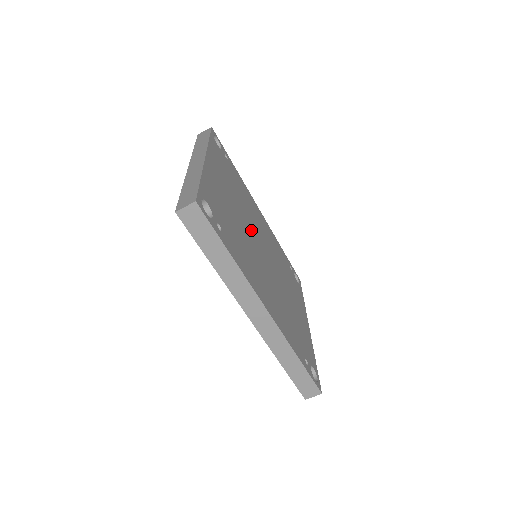
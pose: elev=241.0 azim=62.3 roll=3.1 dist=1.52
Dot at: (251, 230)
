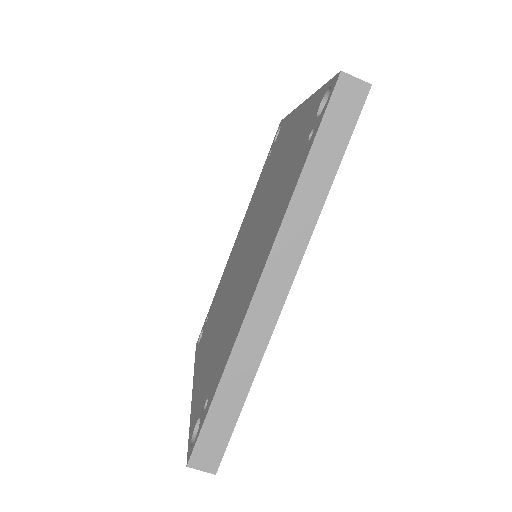
Dot at: occluded
